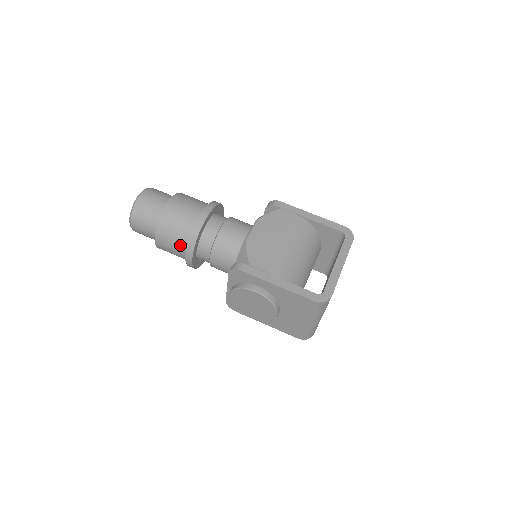
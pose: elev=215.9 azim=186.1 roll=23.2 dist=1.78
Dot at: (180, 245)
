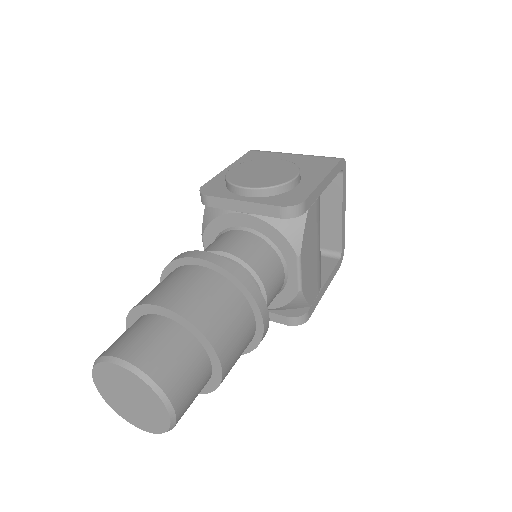
Dot at: occluded
